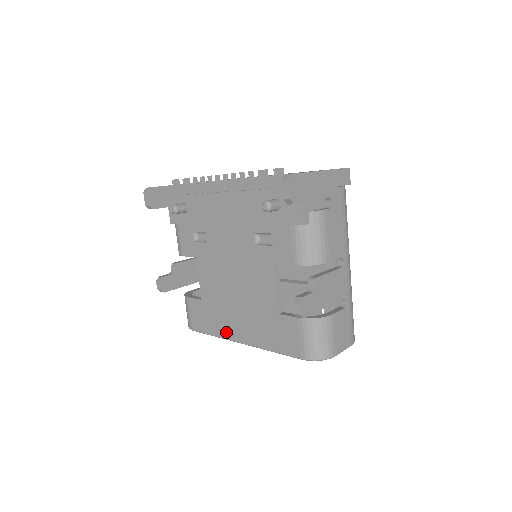
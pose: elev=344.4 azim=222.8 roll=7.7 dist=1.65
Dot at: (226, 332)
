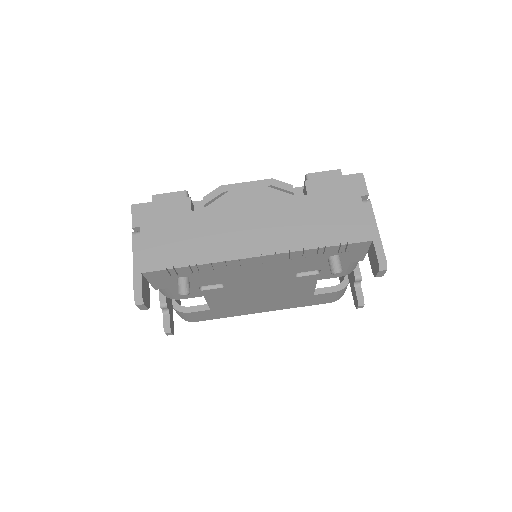
Dot at: (245, 313)
